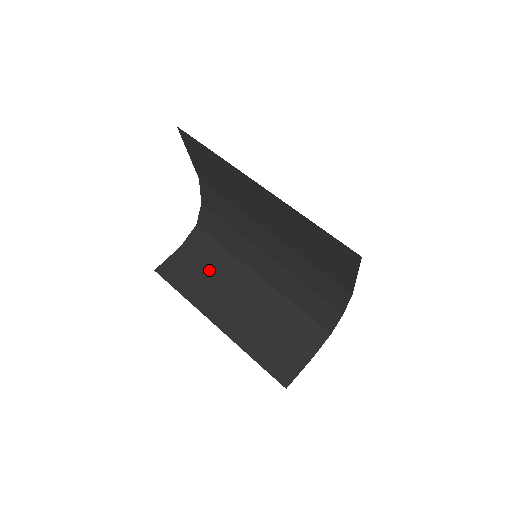
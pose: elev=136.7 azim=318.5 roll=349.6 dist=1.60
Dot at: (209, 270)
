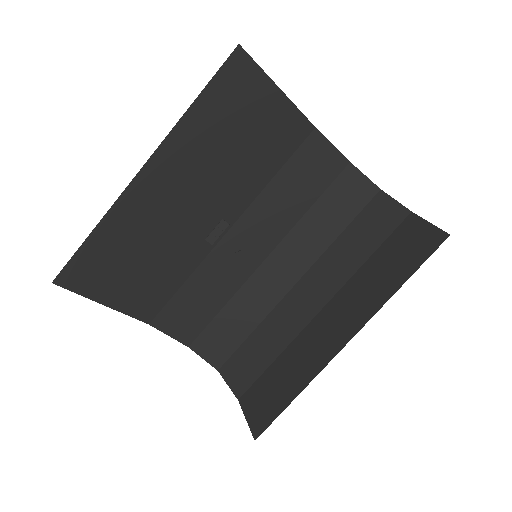
Dot at: (276, 357)
